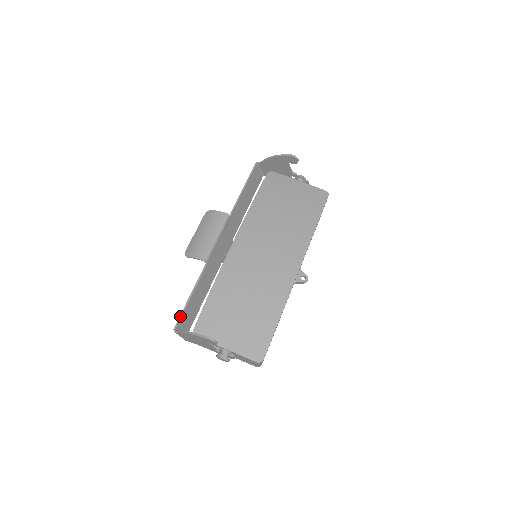
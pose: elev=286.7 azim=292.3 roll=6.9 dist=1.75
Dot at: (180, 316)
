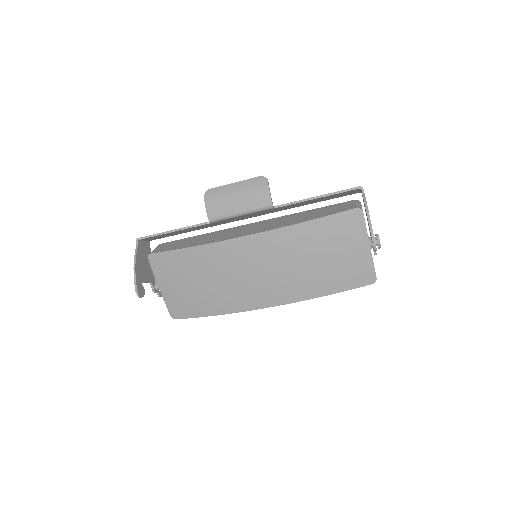
Dot at: (151, 235)
